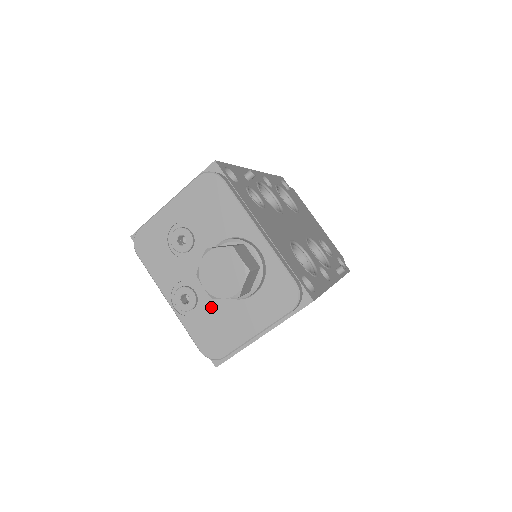
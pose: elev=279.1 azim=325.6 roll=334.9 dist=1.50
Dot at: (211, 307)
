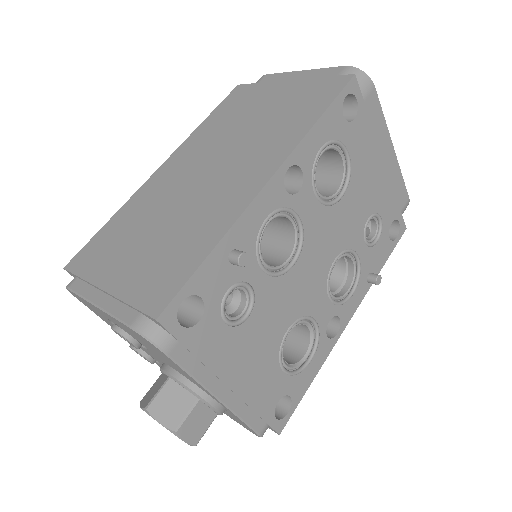
Dot at: occluded
